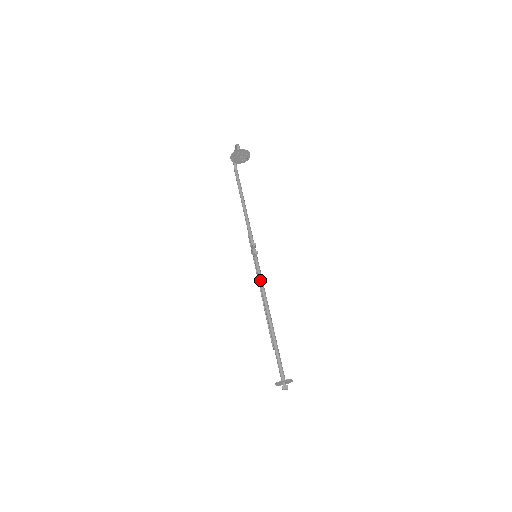
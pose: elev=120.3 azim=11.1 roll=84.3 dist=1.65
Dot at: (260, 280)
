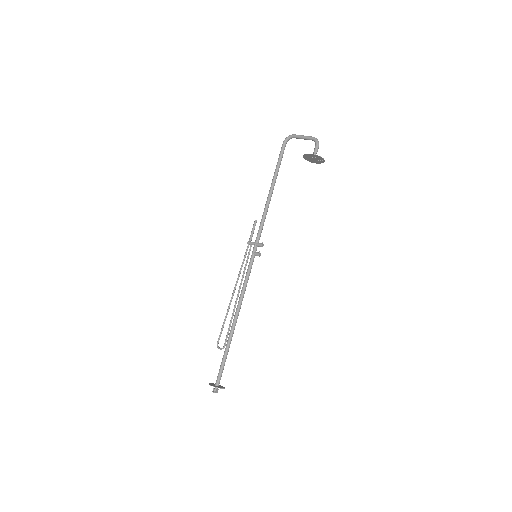
Dot at: (247, 282)
